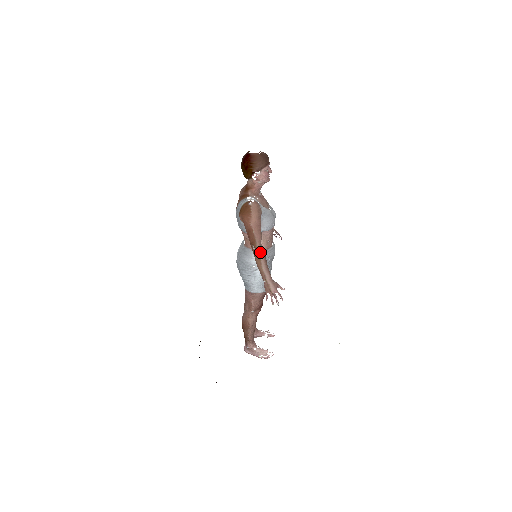
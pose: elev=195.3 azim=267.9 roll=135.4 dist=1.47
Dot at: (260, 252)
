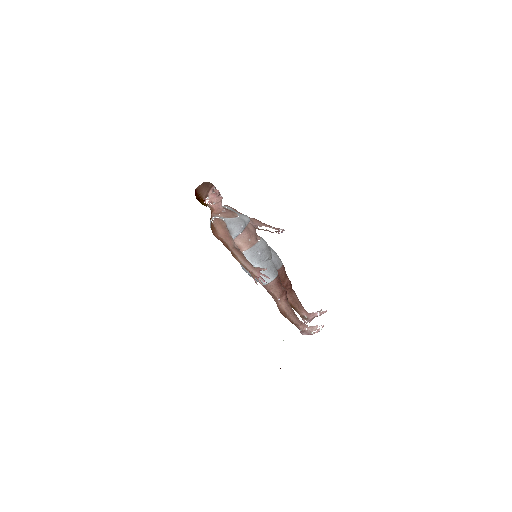
Dot at: (234, 252)
